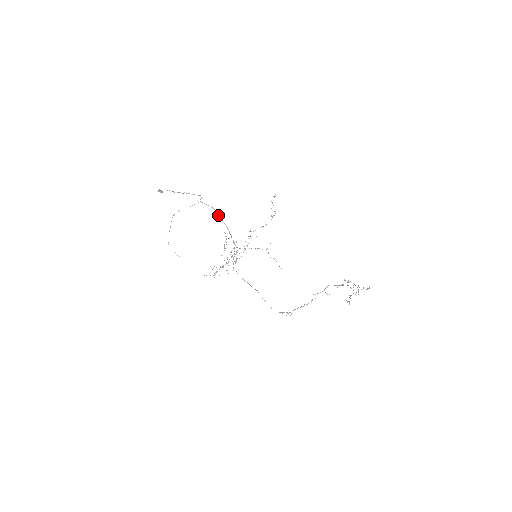
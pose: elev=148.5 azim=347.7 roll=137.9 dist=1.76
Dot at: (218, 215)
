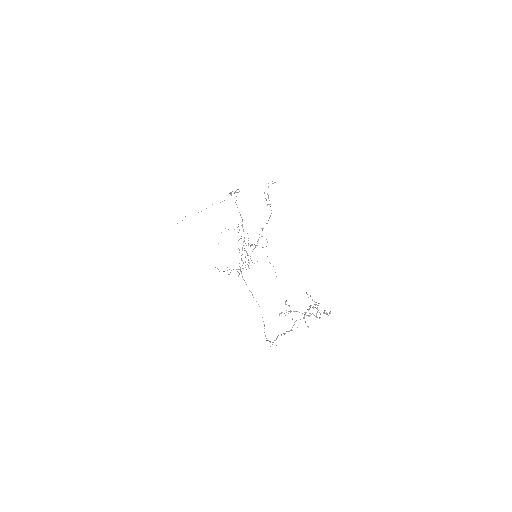
Dot at: (236, 204)
